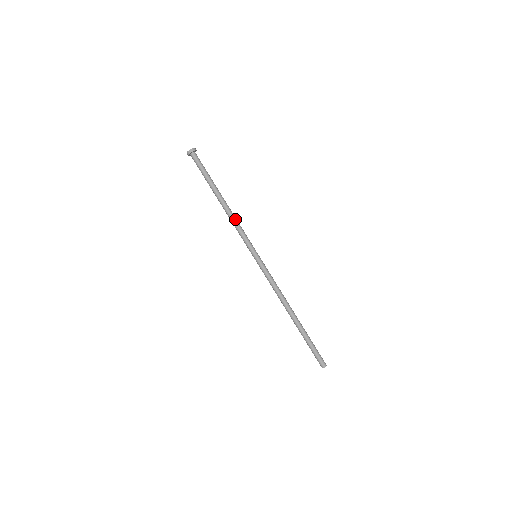
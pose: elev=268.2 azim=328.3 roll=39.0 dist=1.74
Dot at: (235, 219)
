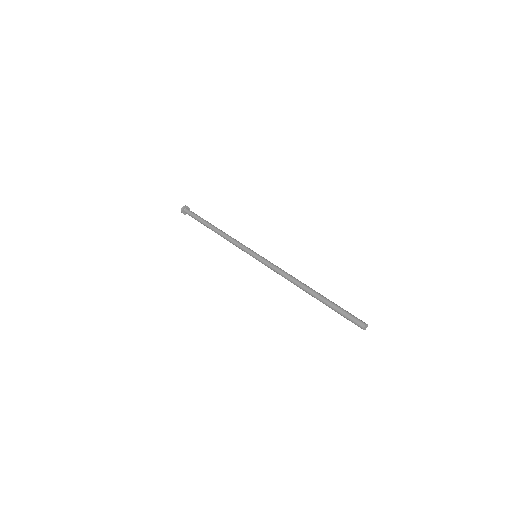
Dot at: (231, 237)
